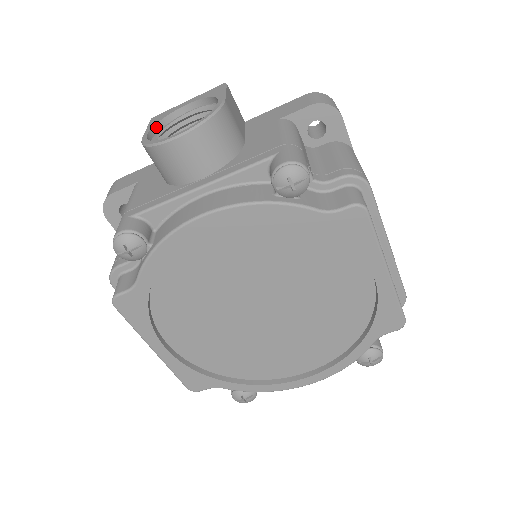
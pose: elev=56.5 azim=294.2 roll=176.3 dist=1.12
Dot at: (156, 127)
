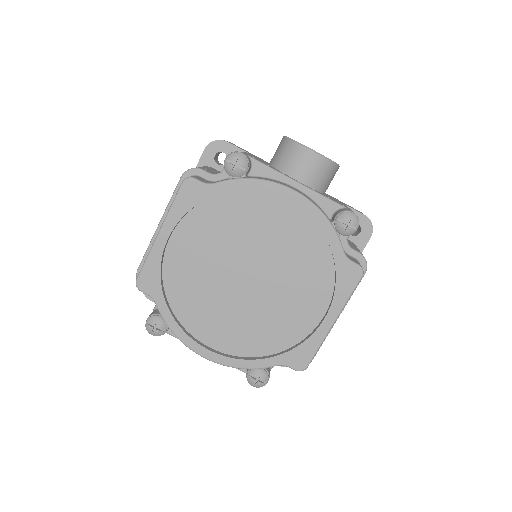
Dot at: occluded
